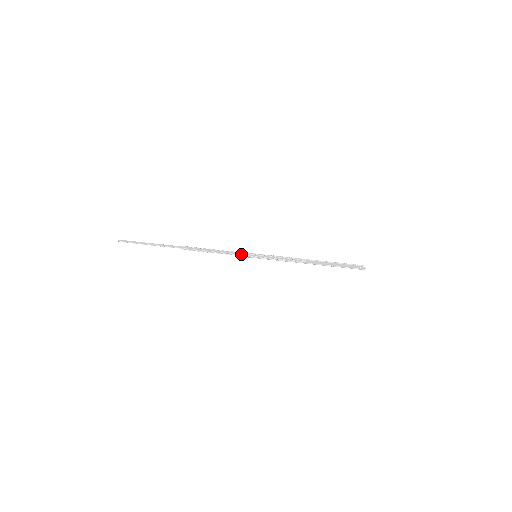
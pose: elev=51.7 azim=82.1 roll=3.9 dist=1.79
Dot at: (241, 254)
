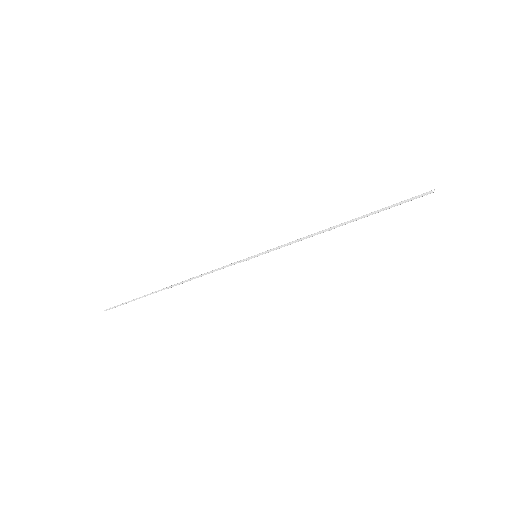
Dot at: (235, 262)
